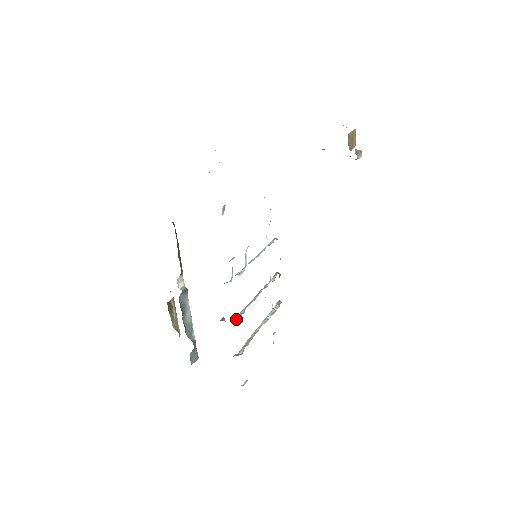
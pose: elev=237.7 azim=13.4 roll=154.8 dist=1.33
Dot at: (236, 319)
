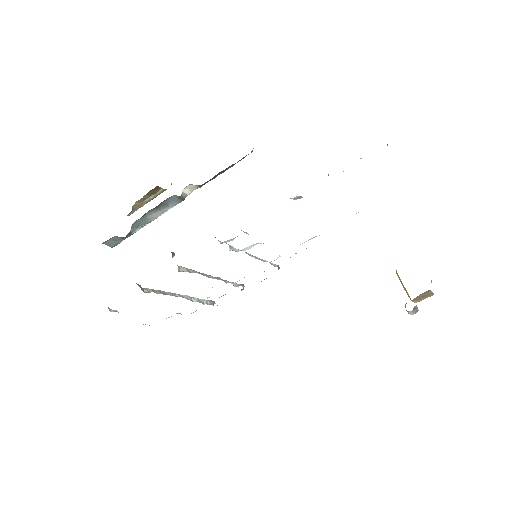
Dot at: (181, 268)
